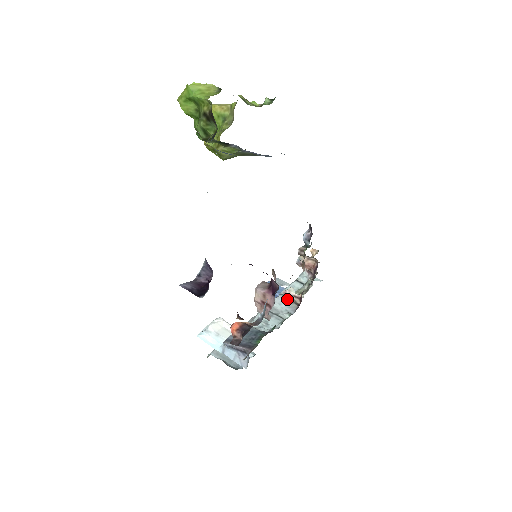
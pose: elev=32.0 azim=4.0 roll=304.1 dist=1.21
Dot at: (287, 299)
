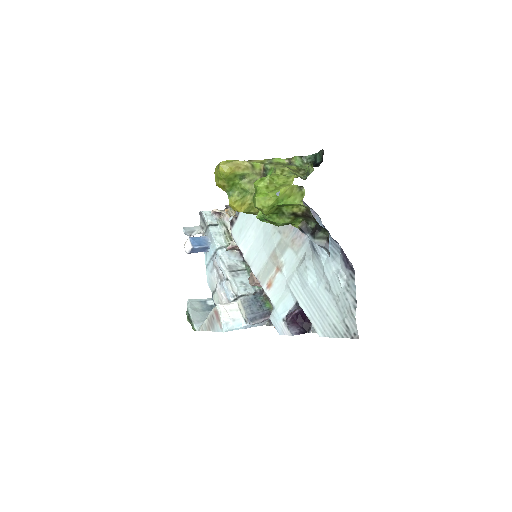
Dot at: (228, 250)
